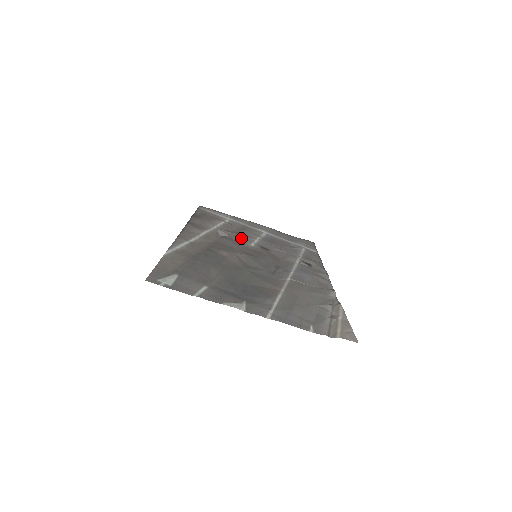
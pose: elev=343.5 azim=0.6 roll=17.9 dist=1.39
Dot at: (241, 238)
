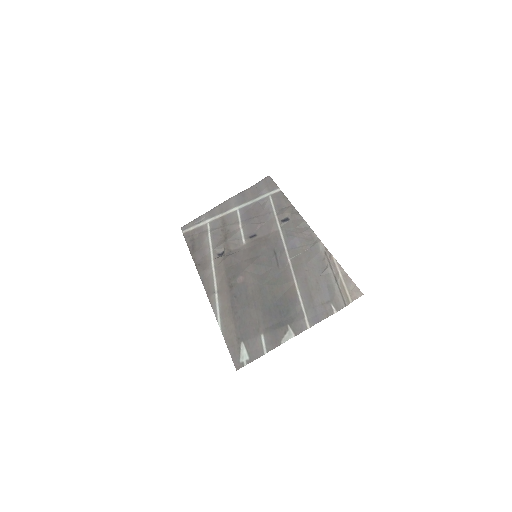
Dot at: (233, 243)
